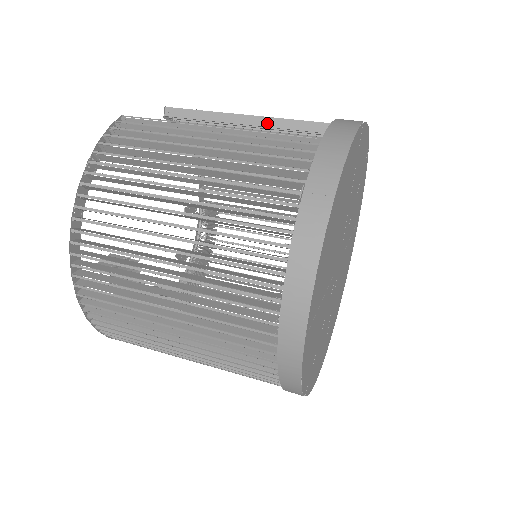
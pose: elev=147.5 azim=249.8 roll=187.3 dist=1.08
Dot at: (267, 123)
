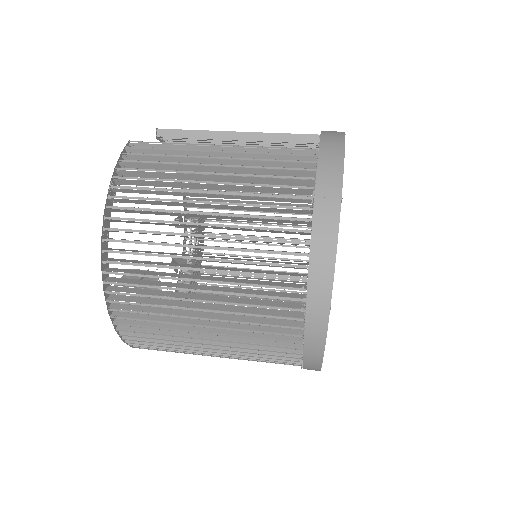
Dot at: (255, 138)
